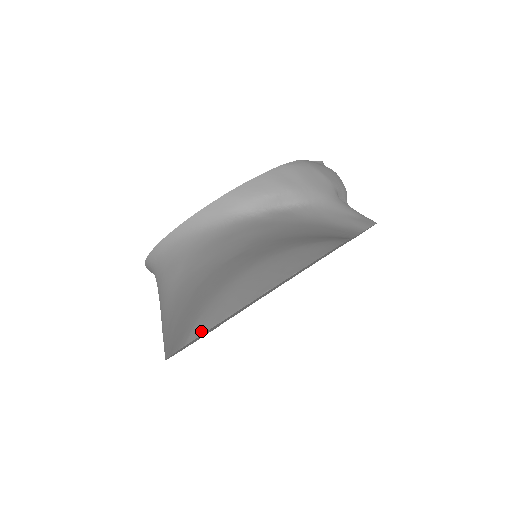
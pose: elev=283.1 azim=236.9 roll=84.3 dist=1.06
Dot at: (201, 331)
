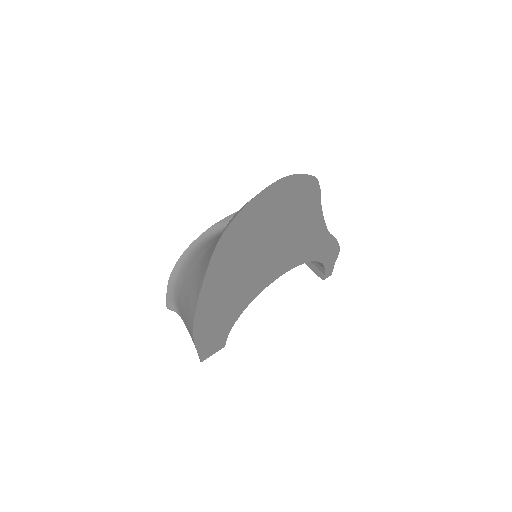
Dot at: (235, 216)
